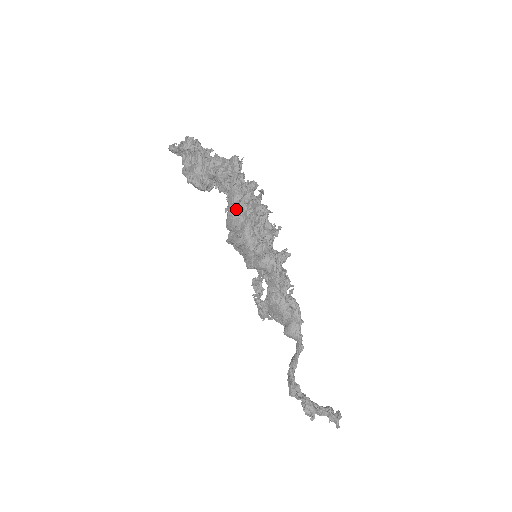
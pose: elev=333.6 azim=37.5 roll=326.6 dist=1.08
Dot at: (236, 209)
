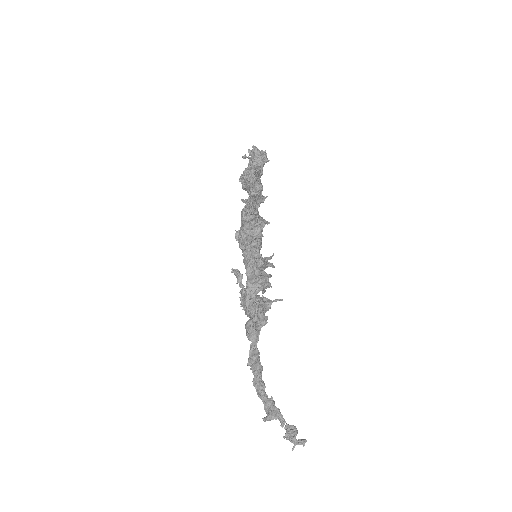
Dot at: (243, 210)
